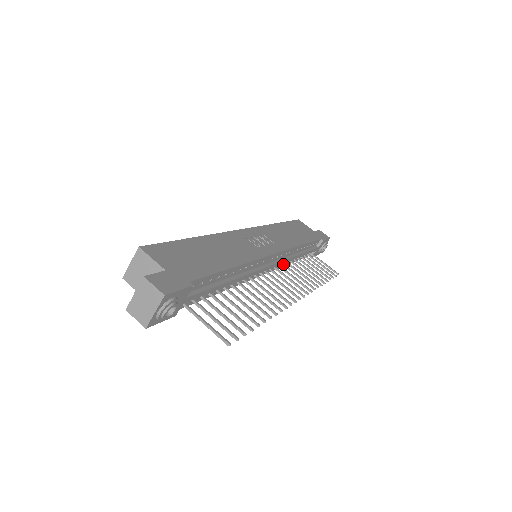
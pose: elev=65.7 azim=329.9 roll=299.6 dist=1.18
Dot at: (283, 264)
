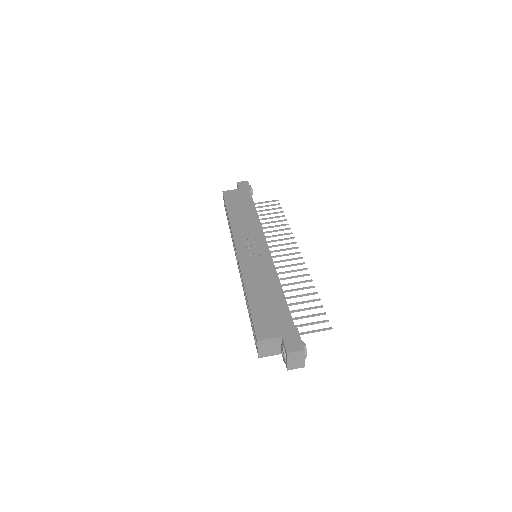
Dot at: occluded
